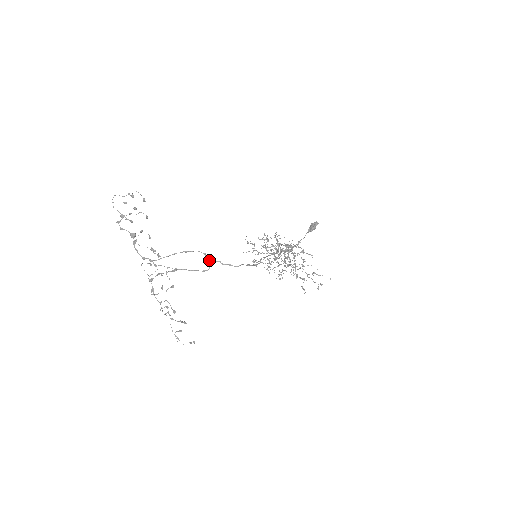
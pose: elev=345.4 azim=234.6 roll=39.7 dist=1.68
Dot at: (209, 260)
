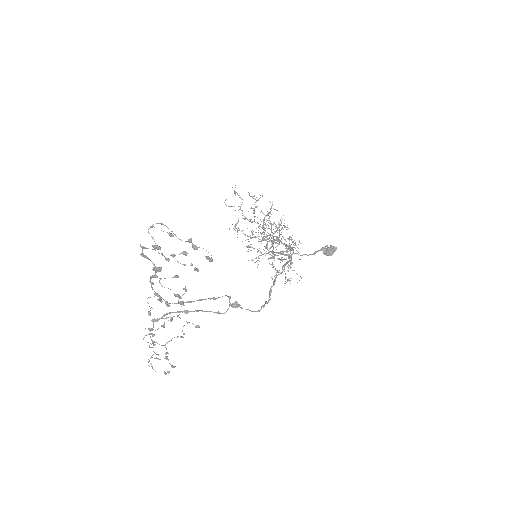
Dot at: (231, 305)
